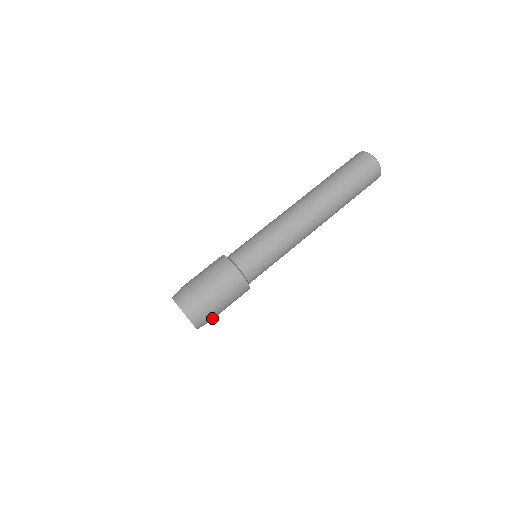
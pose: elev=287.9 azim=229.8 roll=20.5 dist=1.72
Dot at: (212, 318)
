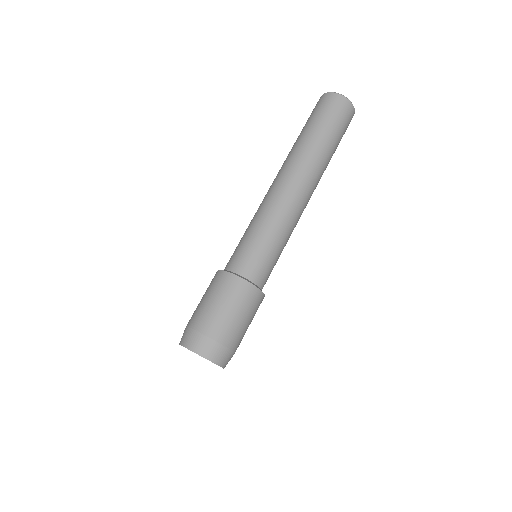
Dot at: (232, 345)
